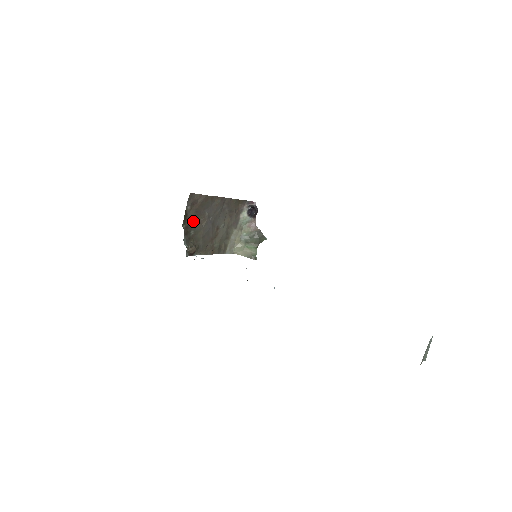
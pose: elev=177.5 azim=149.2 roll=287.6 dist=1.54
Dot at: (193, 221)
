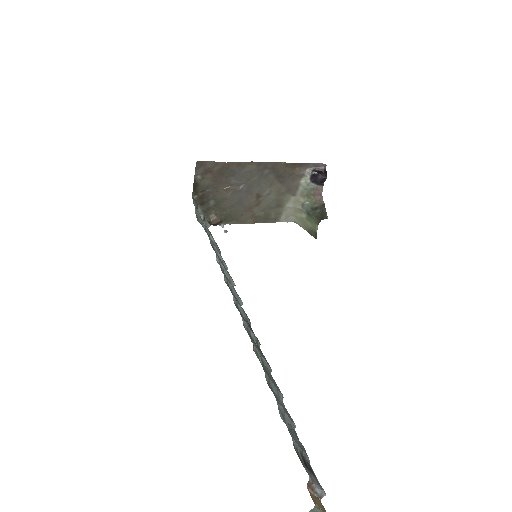
Dot at: (211, 190)
